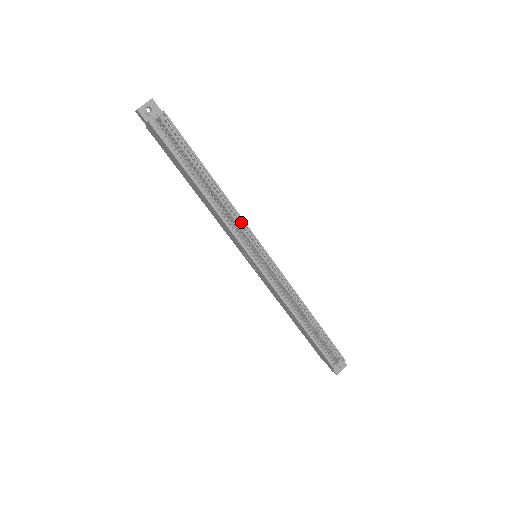
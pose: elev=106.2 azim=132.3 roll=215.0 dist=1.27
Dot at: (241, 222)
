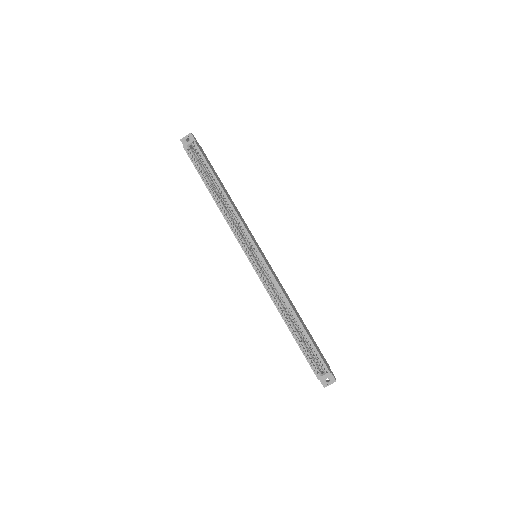
Dot at: (241, 224)
